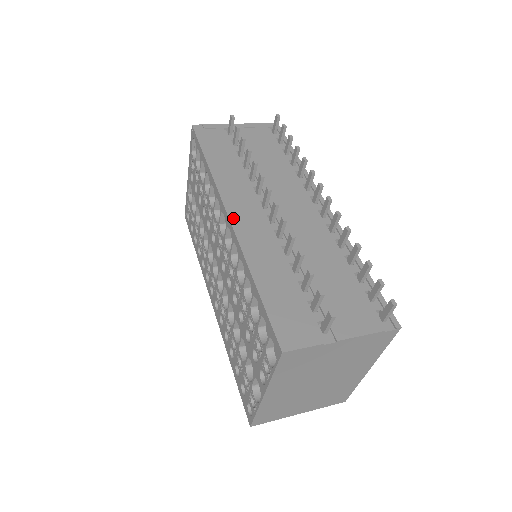
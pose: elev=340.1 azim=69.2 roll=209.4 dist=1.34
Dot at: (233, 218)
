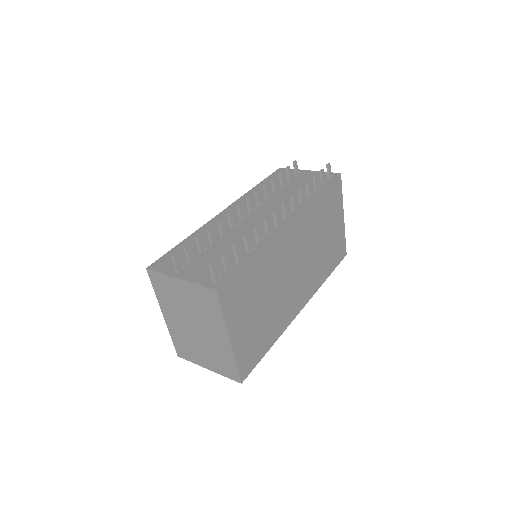
Dot at: (223, 212)
